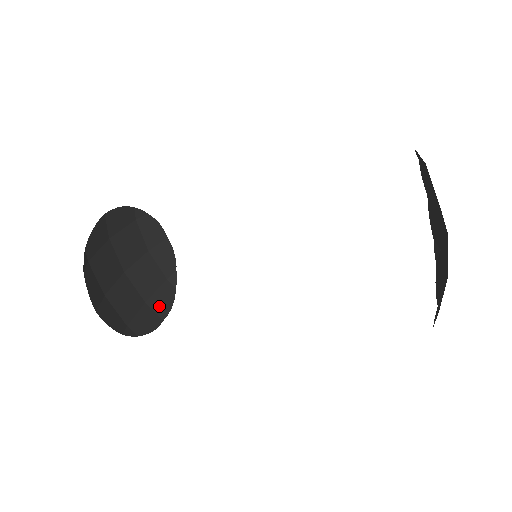
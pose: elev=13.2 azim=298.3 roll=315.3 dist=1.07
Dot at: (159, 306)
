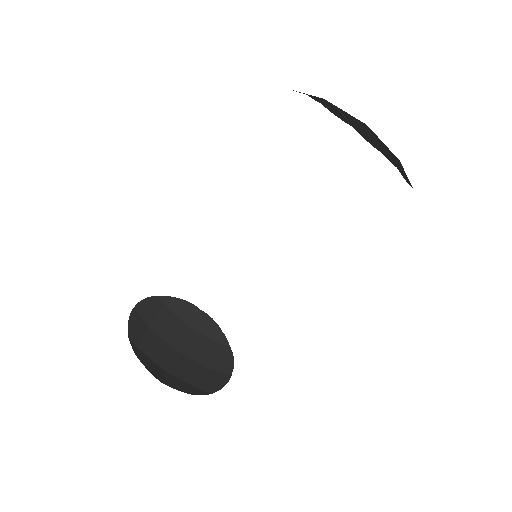
Dot at: (222, 366)
